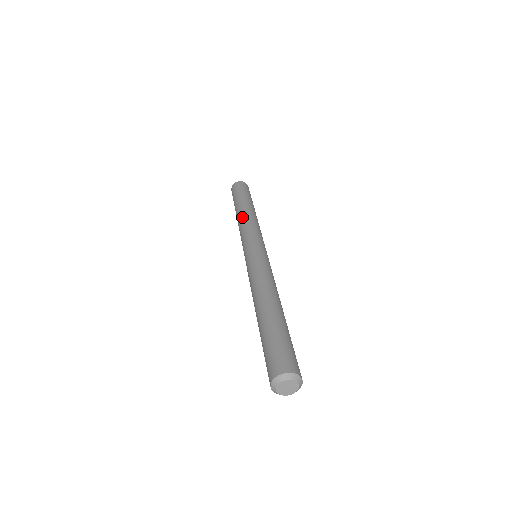
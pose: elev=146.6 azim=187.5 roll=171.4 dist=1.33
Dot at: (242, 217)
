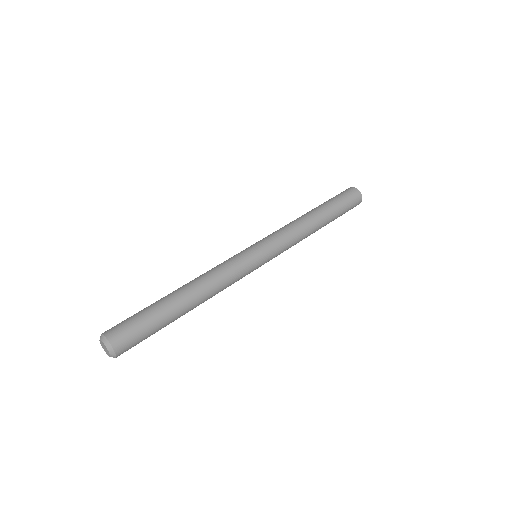
Dot at: (297, 219)
